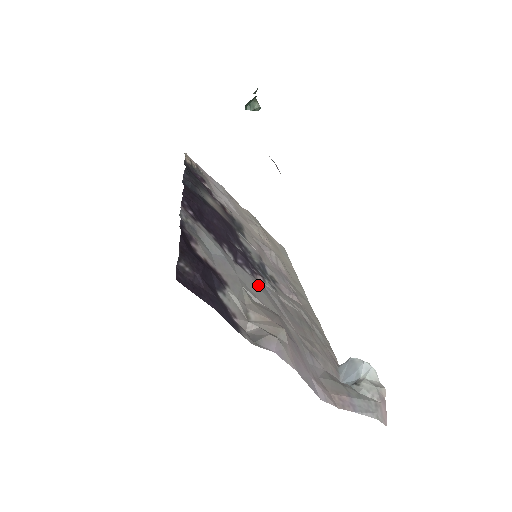
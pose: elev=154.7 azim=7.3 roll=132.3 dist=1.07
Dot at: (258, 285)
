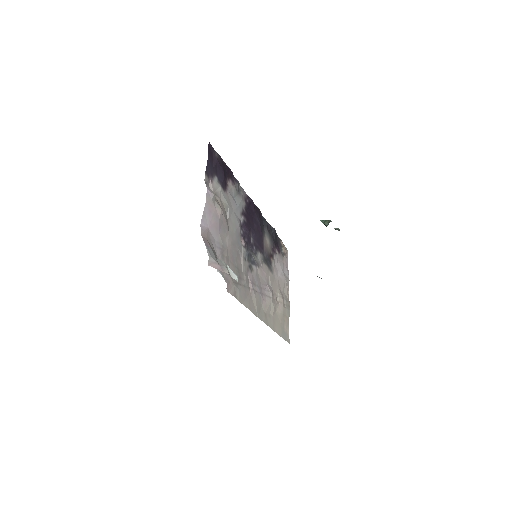
Dot at: (237, 231)
